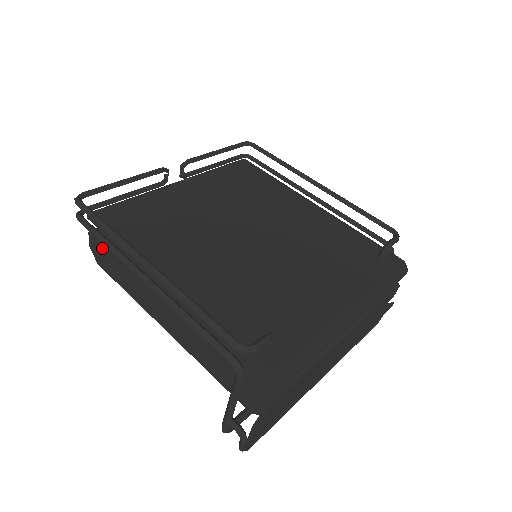
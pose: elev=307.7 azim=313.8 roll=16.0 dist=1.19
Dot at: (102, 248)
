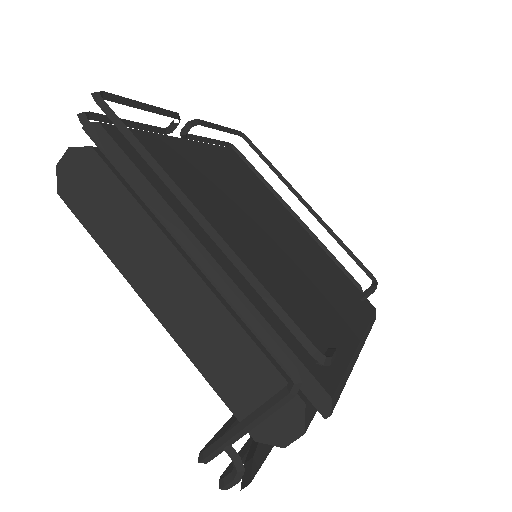
Dot at: (86, 175)
